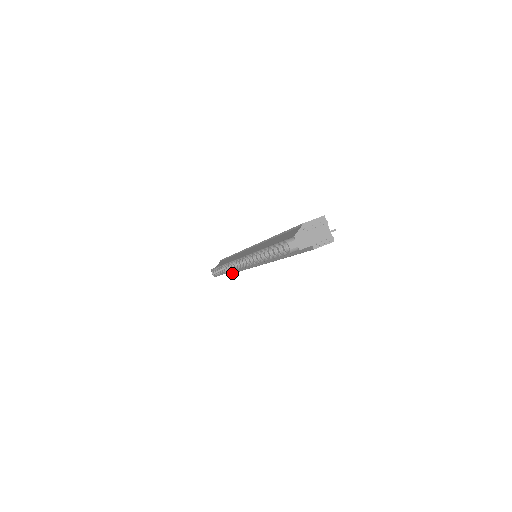
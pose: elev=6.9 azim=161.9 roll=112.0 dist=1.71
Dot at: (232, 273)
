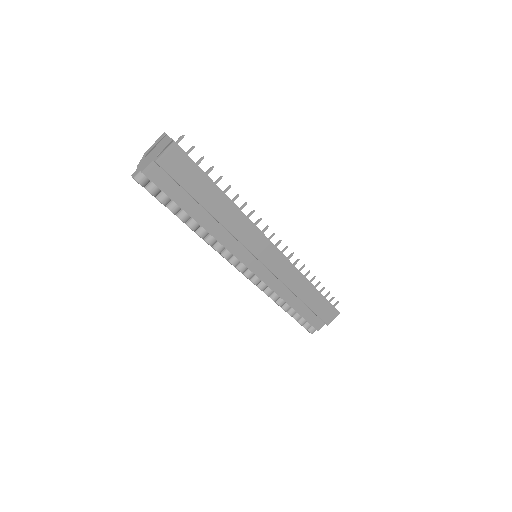
Dot at: (316, 315)
